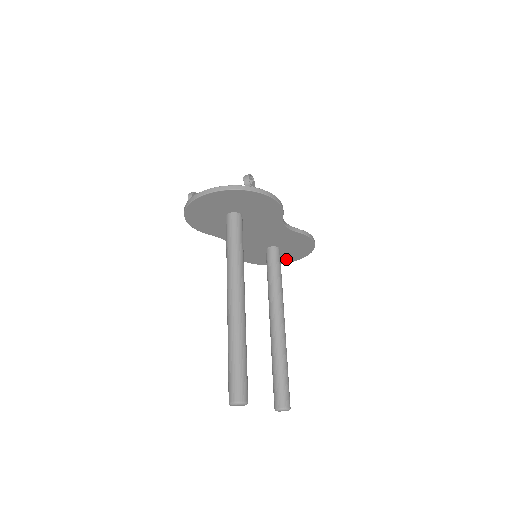
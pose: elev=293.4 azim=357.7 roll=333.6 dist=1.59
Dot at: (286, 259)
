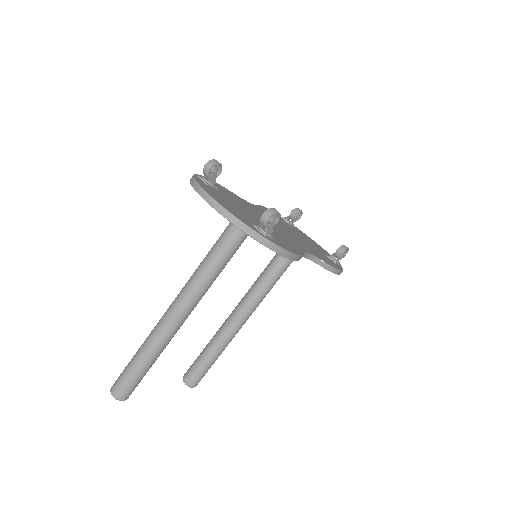
Dot at: occluded
